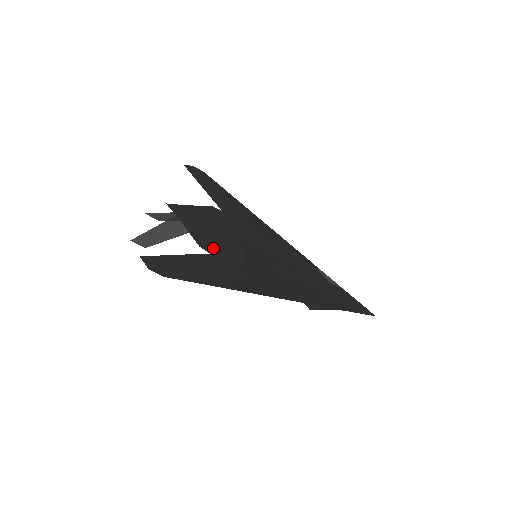
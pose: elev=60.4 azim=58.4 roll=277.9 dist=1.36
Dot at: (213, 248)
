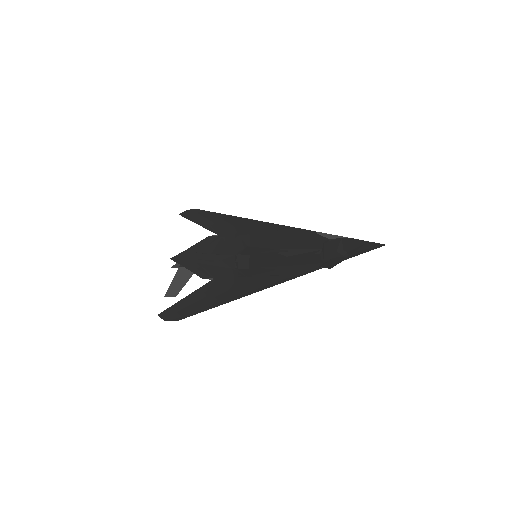
Dot at: (214, 273)
